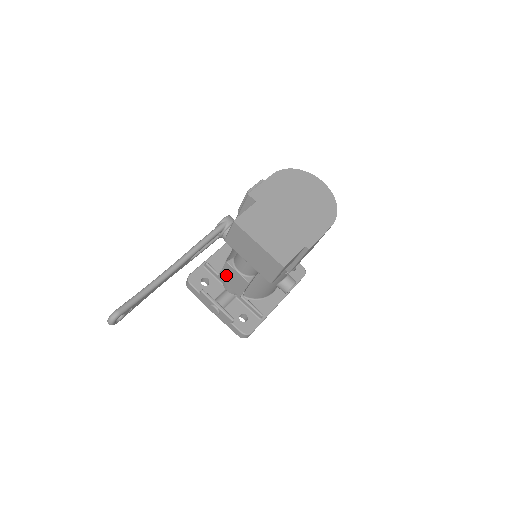
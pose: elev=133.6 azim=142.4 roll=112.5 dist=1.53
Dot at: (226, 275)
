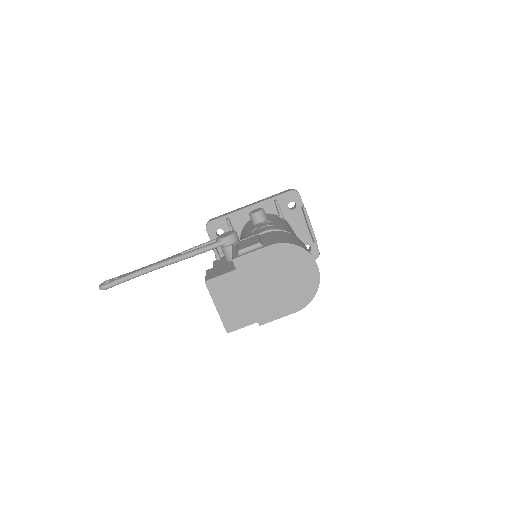
Dot at: occluded
